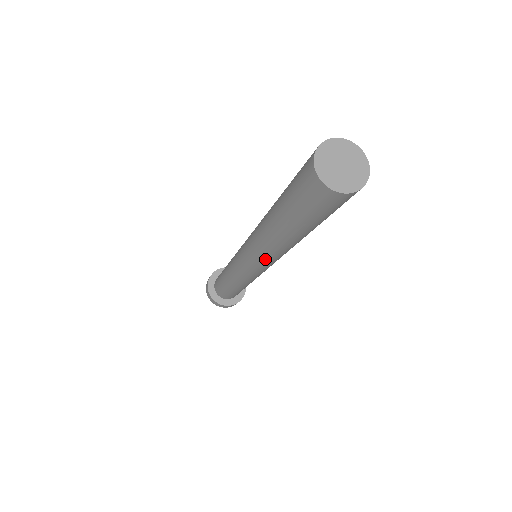
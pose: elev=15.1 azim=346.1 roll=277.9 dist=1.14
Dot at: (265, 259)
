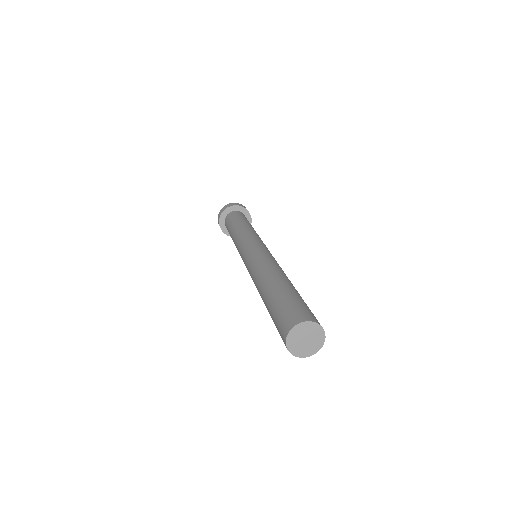
Dot at: occluded
